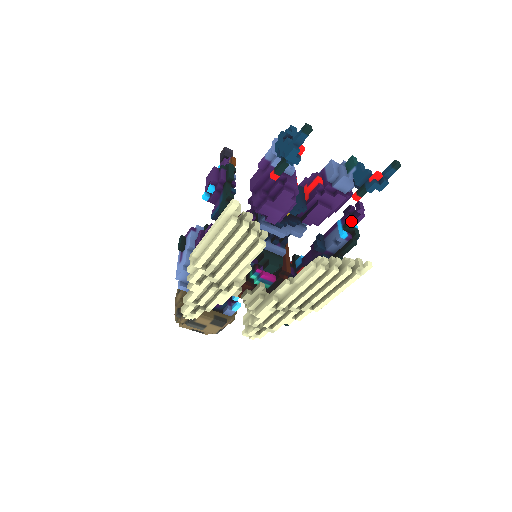
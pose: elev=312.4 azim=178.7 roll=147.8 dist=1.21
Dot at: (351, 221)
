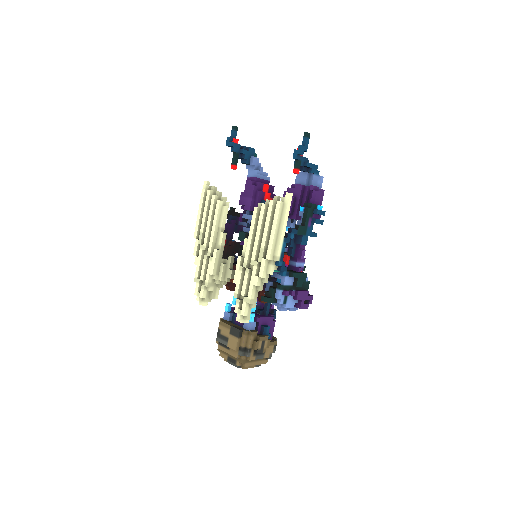
Dot at: (312, 202)
